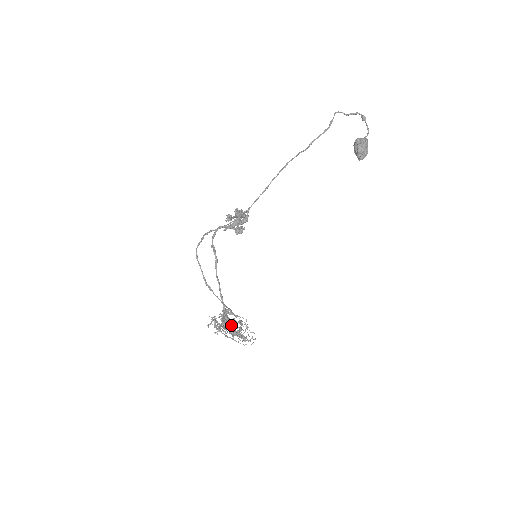
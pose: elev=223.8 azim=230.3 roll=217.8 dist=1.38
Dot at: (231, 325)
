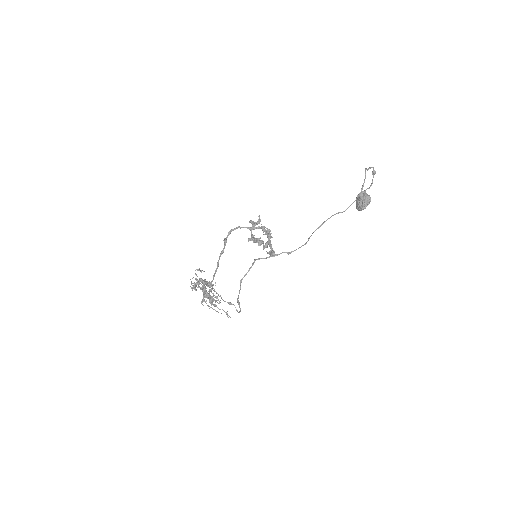
Dot at: occluded
